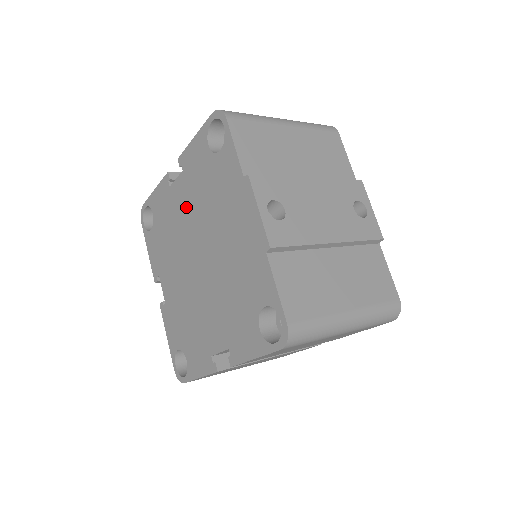
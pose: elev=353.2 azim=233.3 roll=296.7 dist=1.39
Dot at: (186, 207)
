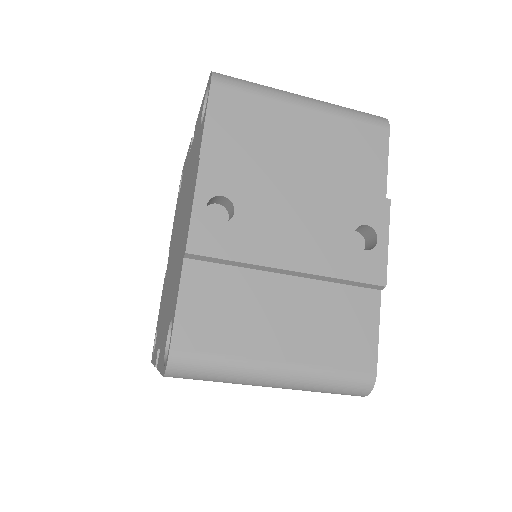
Dot at: (186, 180)
